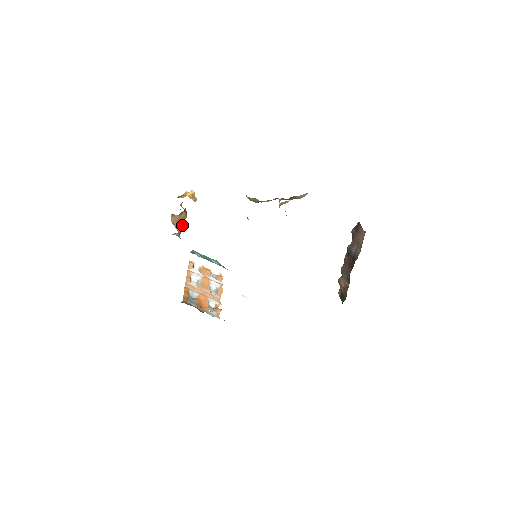
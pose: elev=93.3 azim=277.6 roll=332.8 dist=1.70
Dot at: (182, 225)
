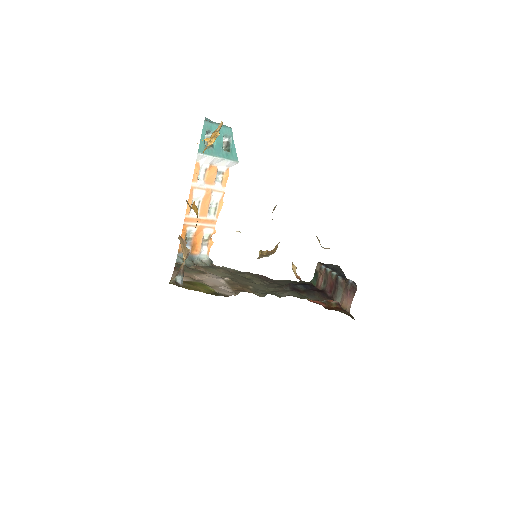
Dot at: (188, 252)
